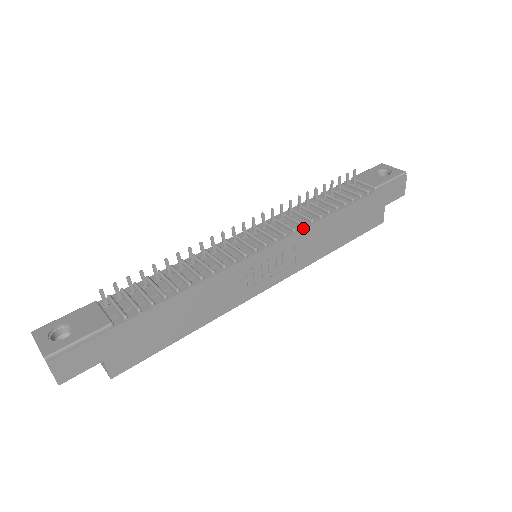
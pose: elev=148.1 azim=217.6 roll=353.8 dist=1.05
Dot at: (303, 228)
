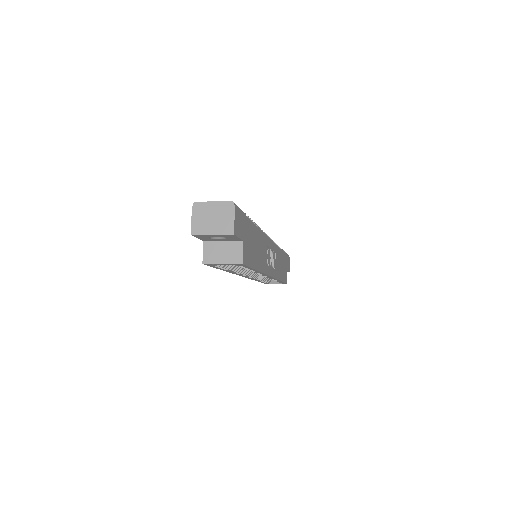
Dot at: (276, 245)
